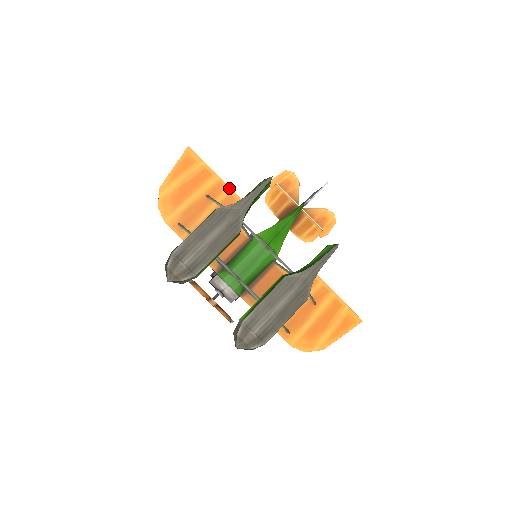
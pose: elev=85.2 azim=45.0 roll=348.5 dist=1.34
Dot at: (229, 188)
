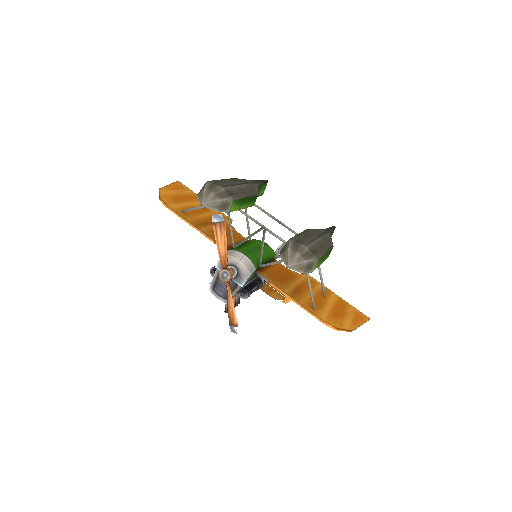
Dot at: occluded
